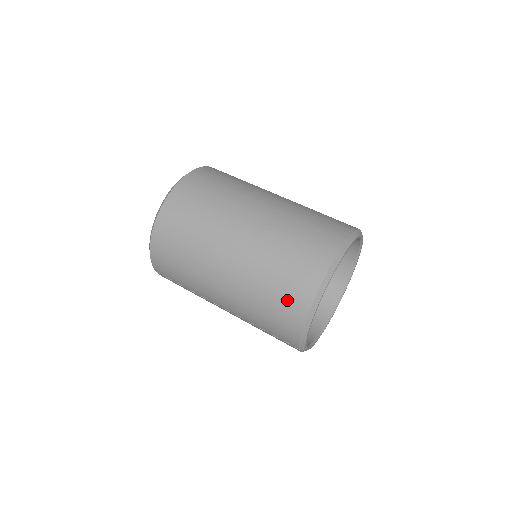
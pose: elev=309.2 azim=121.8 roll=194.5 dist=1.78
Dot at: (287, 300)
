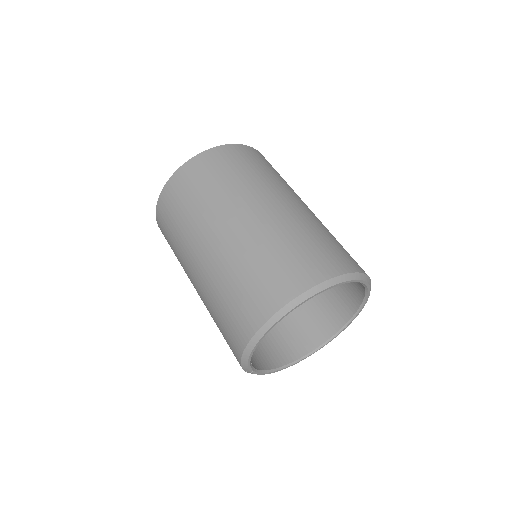
Dot at: (236, 318)
